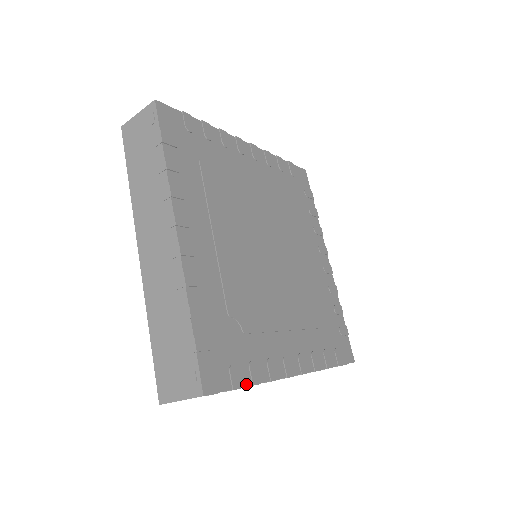
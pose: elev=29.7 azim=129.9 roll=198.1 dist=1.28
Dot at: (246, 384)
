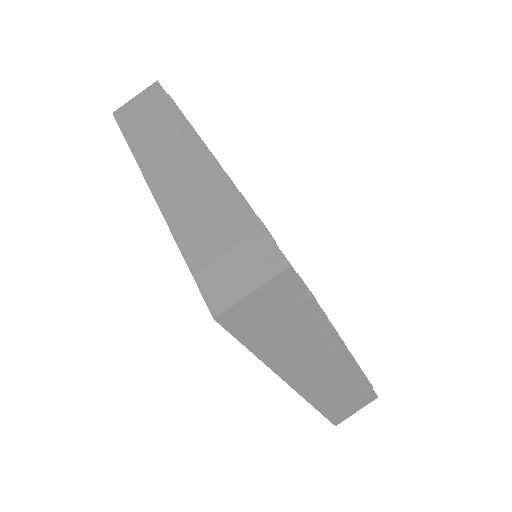
Dot at: (316, 304)
